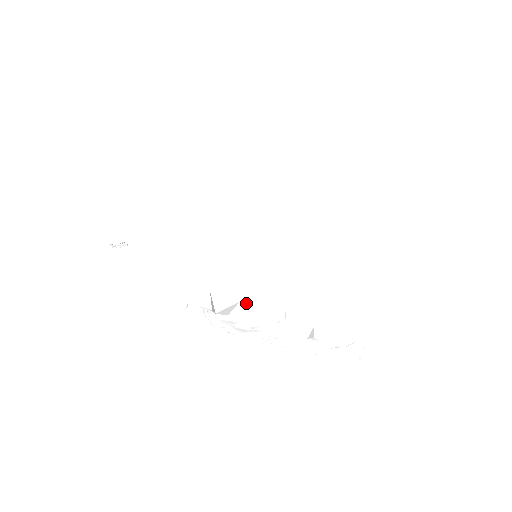
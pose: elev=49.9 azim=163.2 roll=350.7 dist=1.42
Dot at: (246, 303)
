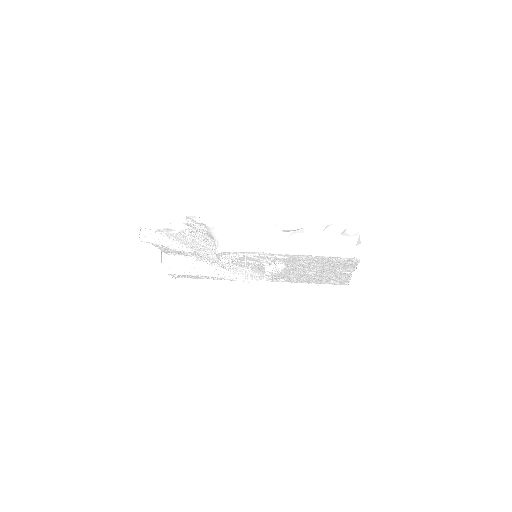
Dot at: occluded
